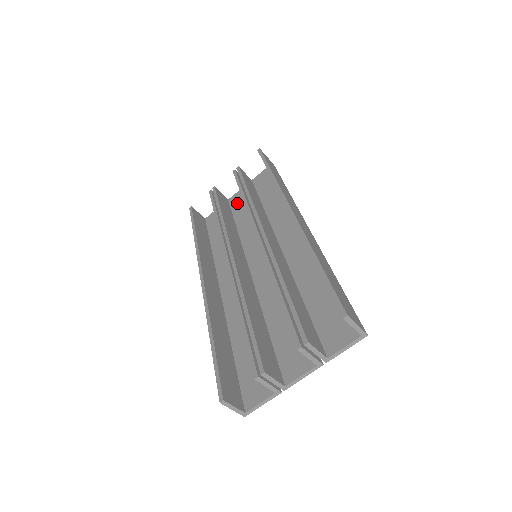
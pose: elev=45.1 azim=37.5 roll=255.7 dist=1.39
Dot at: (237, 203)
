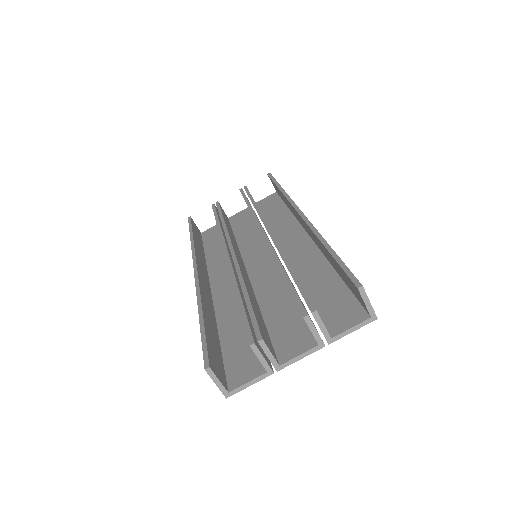
Dot at: (238, 220)
